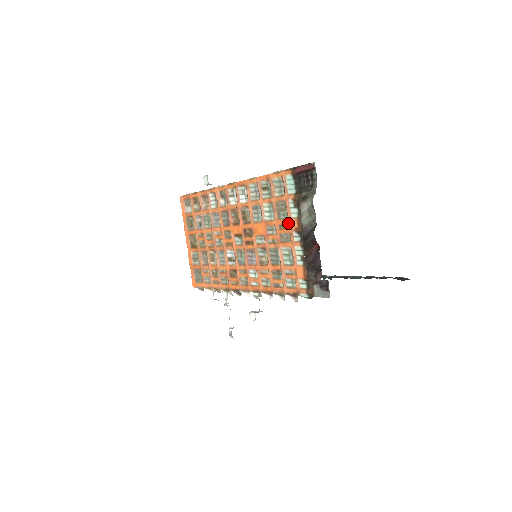
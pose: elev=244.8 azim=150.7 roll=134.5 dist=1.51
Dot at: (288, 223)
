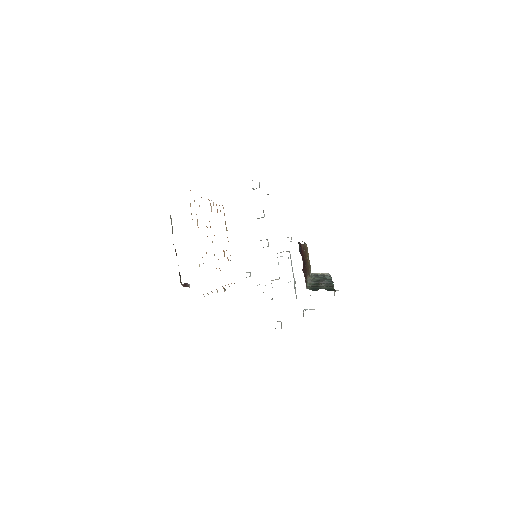
Dot at: occluded
